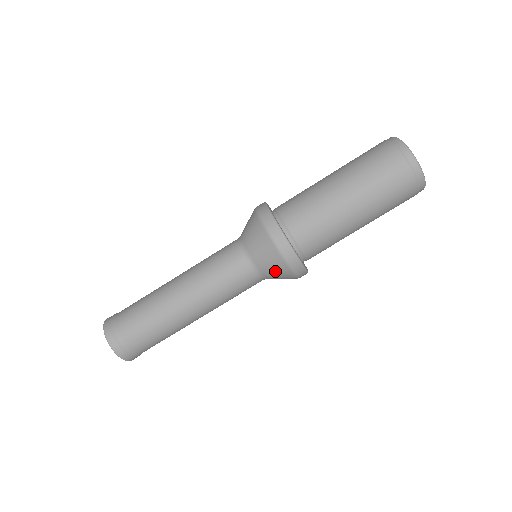
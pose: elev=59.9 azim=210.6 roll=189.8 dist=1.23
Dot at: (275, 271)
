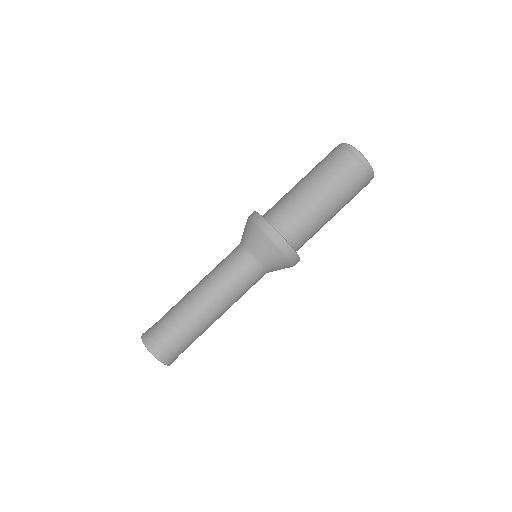
Dot at: (275, 262)
